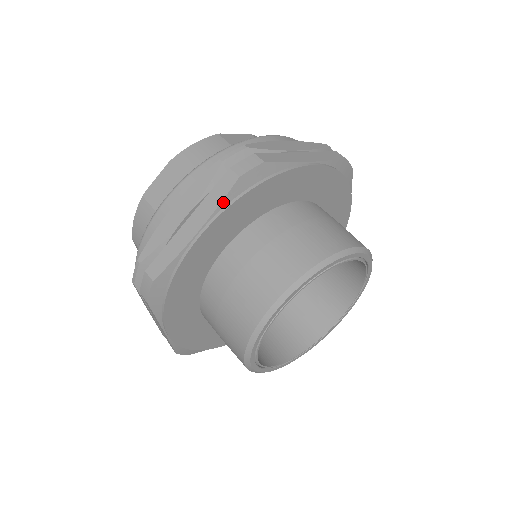
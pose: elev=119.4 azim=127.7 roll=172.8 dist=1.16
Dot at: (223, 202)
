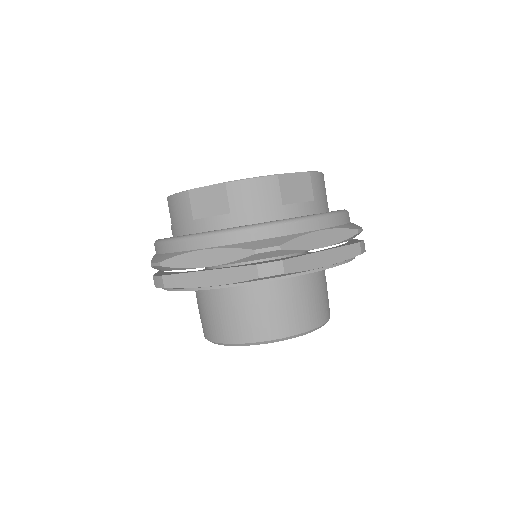
Dot at: (238, 282)
